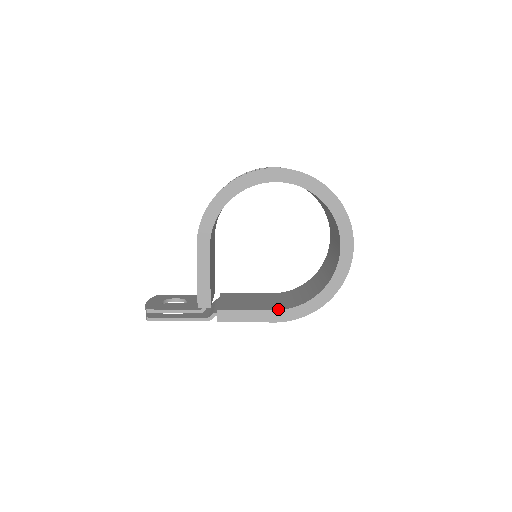
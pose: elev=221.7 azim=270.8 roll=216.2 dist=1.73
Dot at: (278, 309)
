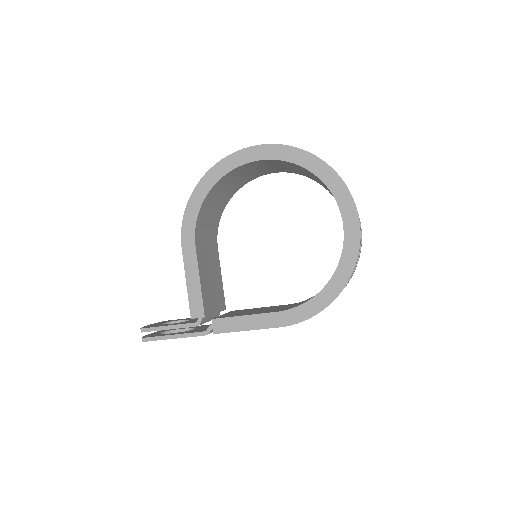
Dot at: (282, 310)
